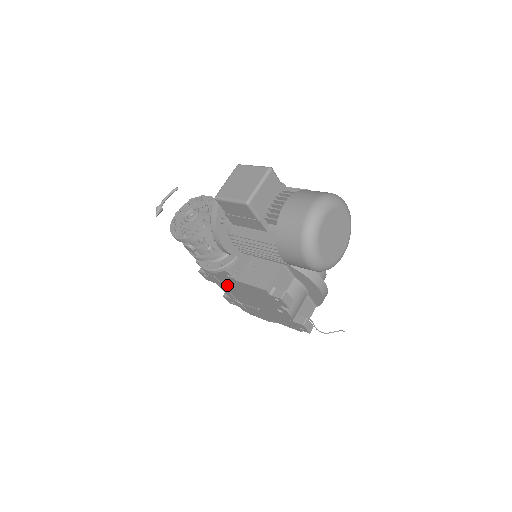
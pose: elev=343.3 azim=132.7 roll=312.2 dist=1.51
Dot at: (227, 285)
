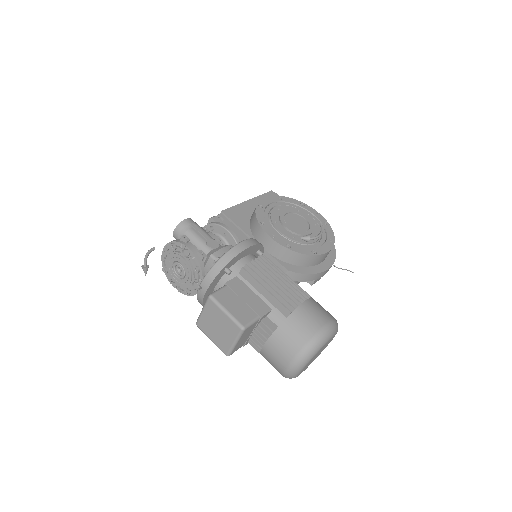
Dot at: occluded
